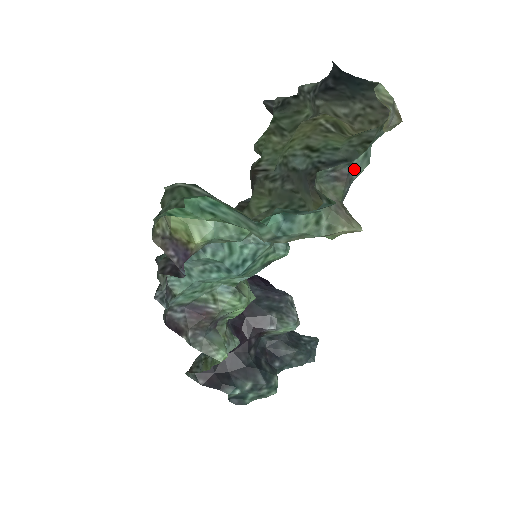
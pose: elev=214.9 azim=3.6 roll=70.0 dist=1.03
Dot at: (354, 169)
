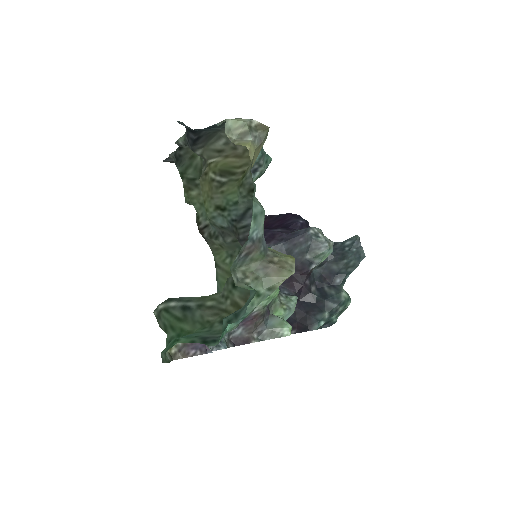
Dot at: (255, 234)
